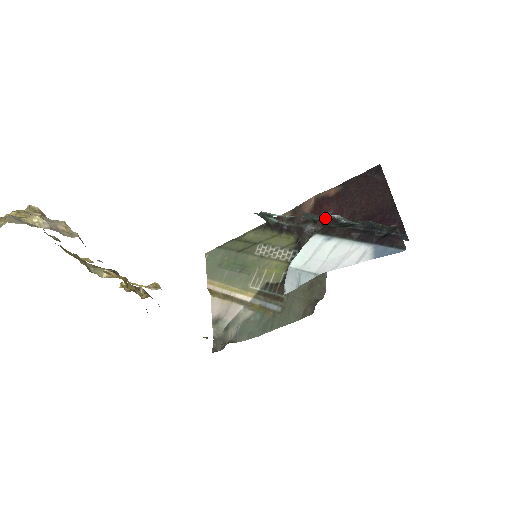
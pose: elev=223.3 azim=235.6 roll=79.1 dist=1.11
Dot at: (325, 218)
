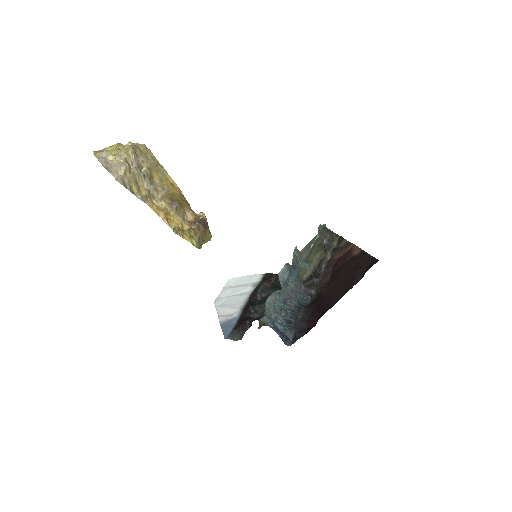
Dot at: (291, 268)
